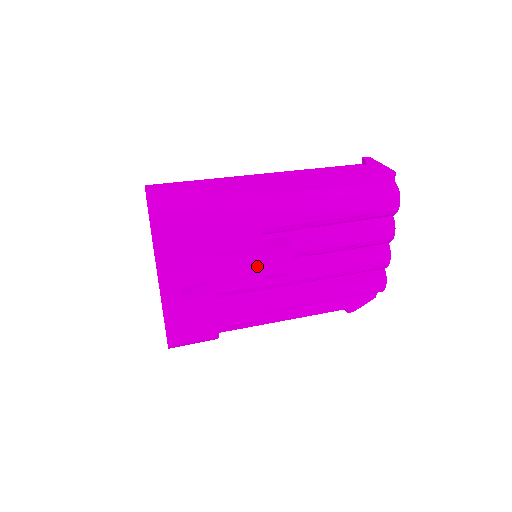
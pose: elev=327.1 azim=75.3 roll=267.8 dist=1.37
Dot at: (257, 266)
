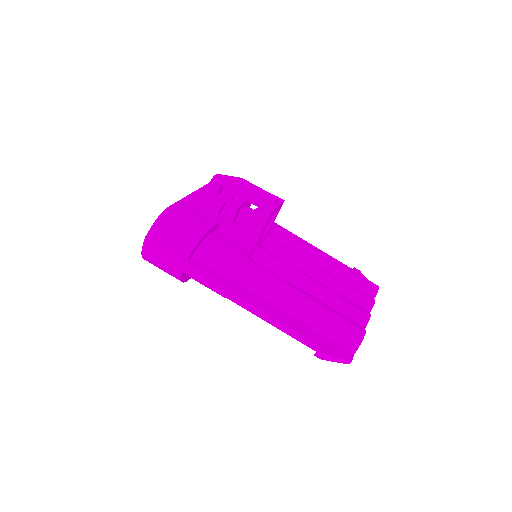
Dot at: occluded
